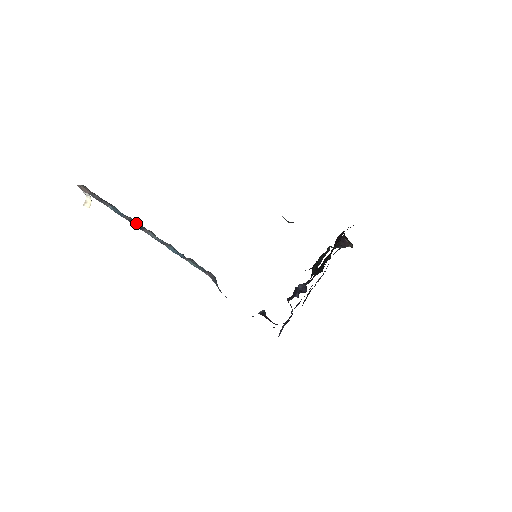
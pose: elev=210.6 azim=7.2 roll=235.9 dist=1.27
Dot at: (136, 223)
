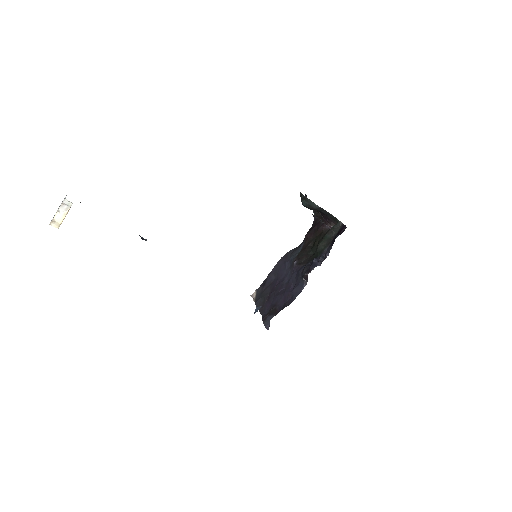
Dot at: occluded
